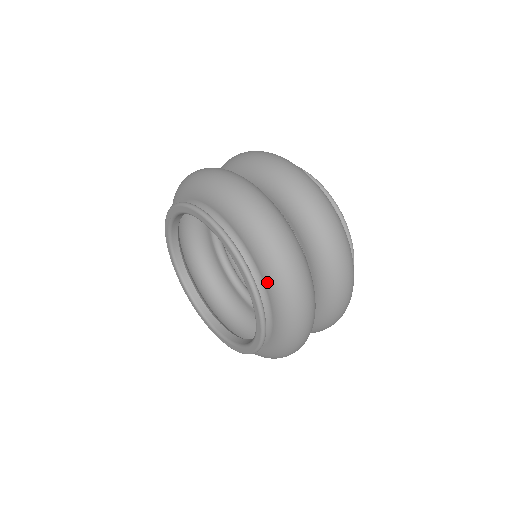
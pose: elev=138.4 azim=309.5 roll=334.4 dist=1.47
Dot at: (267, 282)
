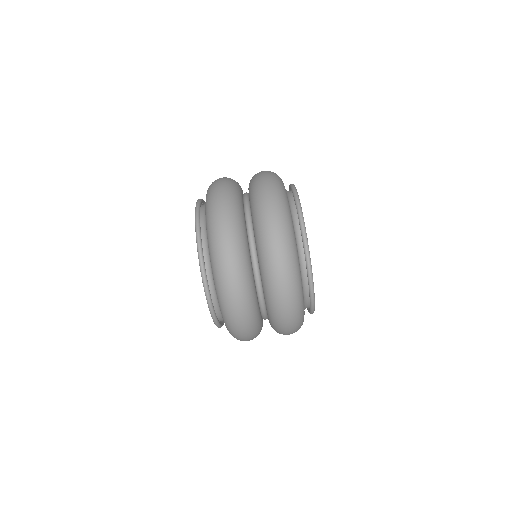
Dot at: occluded
